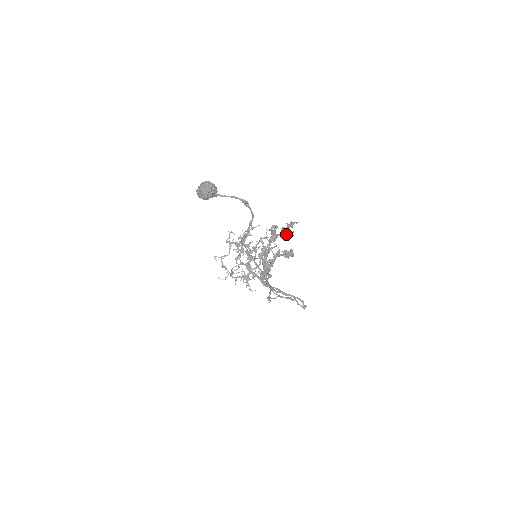
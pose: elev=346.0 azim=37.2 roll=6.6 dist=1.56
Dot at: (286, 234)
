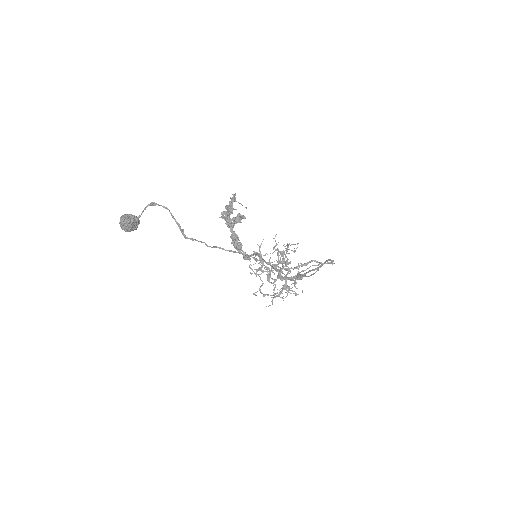
Dot at: (232, 209)
